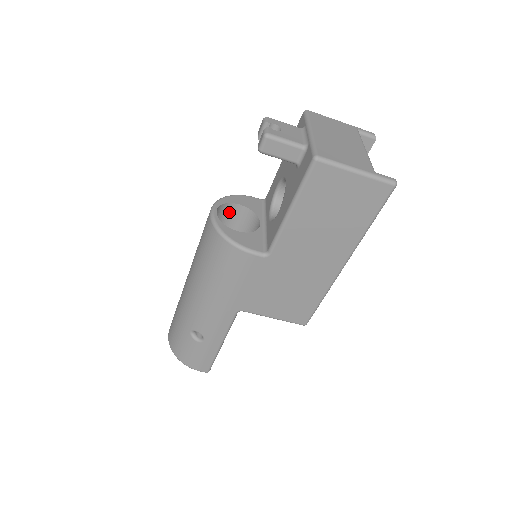
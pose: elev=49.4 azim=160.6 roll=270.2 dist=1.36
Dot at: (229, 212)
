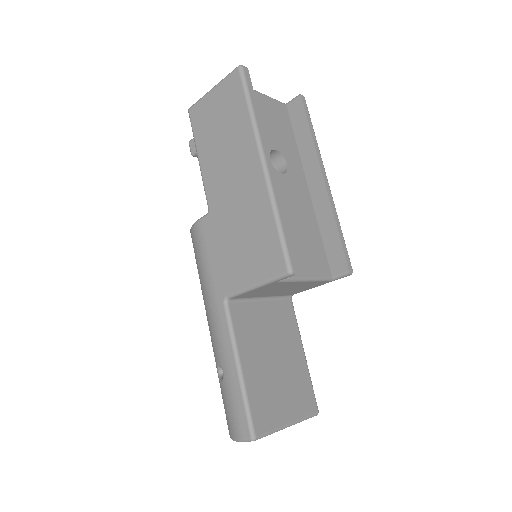
Dot at: occluded
